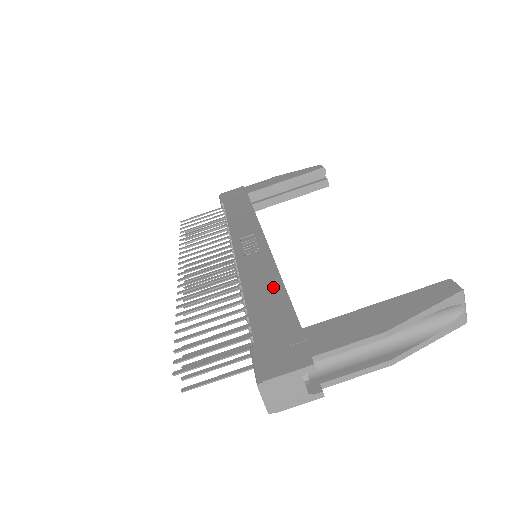
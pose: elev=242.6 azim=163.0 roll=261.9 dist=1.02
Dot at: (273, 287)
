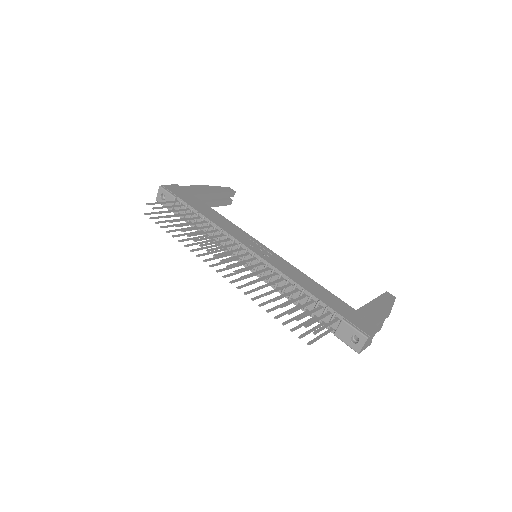
Dot at: (313, 284)
